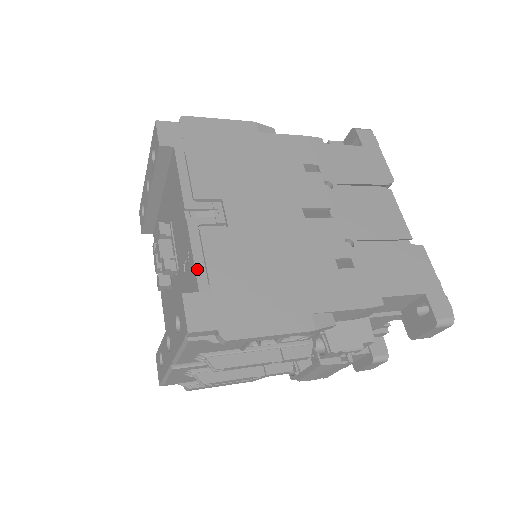
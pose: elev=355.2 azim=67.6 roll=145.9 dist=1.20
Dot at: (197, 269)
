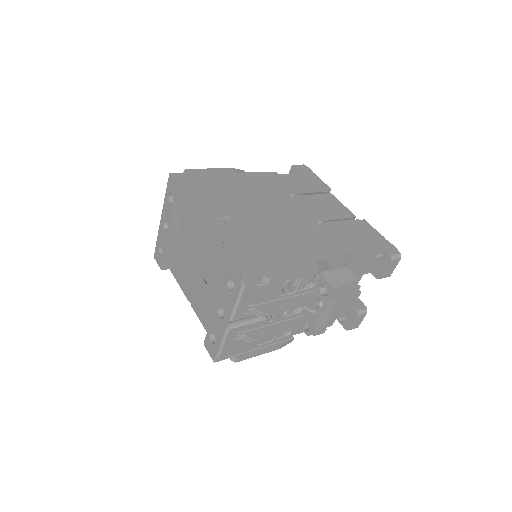
Dot at: (234, 245)
